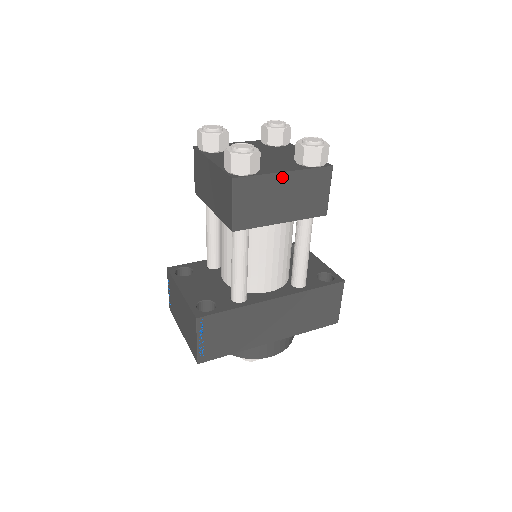
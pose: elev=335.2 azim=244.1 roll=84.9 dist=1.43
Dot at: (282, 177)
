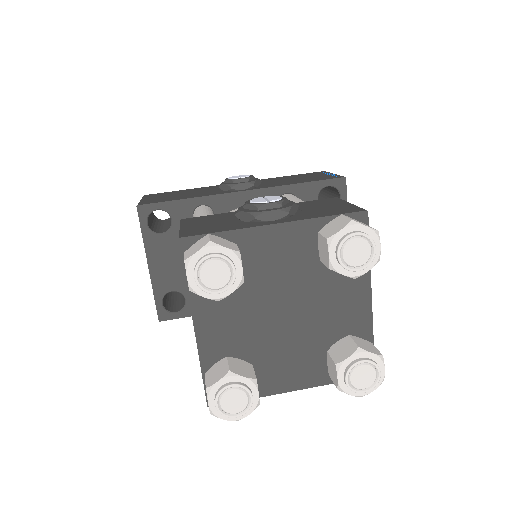
Dot at: (286, 387)
